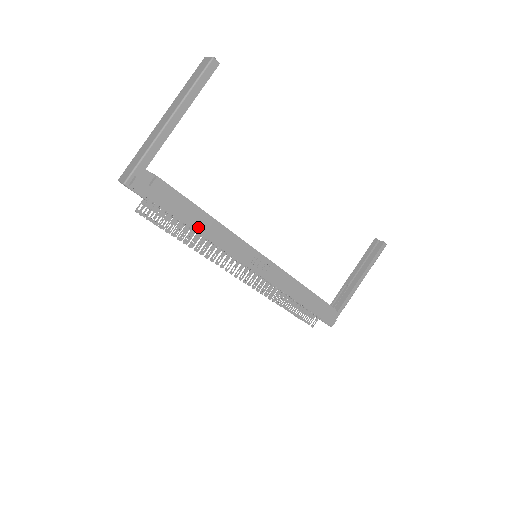
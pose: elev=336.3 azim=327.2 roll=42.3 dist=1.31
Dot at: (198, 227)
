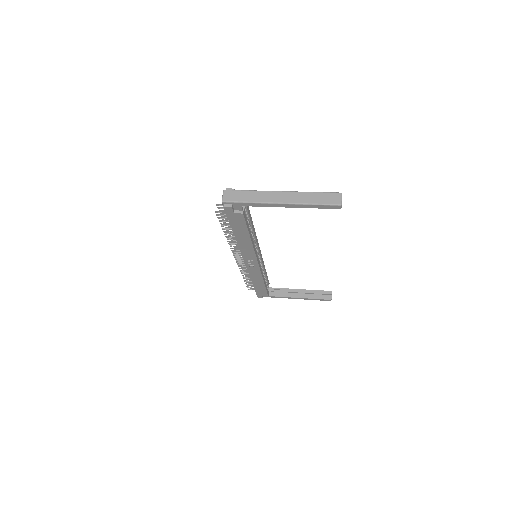
Dot at: (238, 236)
